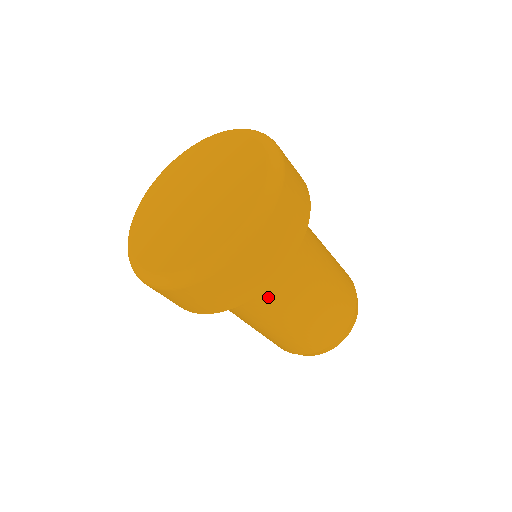
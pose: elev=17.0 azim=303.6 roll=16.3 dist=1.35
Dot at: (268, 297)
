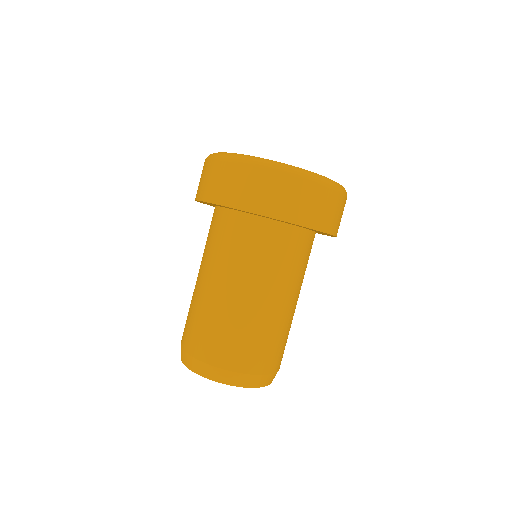
Dot at: (286, 260)
